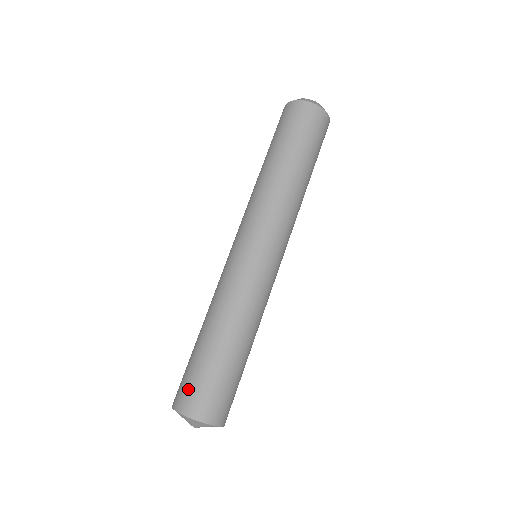
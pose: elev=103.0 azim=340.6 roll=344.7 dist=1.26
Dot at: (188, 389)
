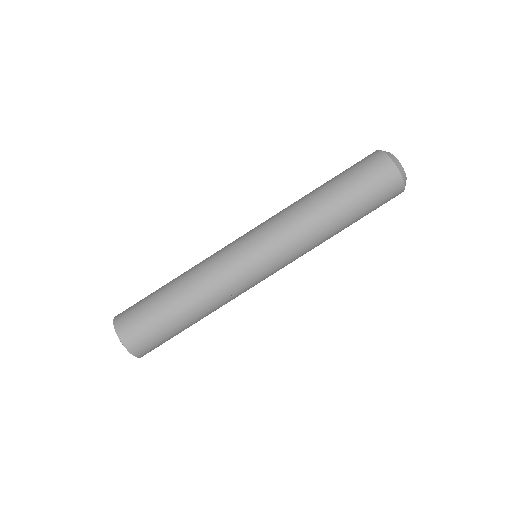
Dot at: (135, 325)
